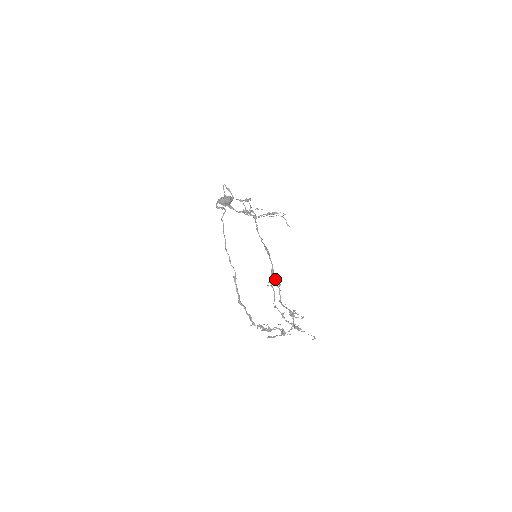
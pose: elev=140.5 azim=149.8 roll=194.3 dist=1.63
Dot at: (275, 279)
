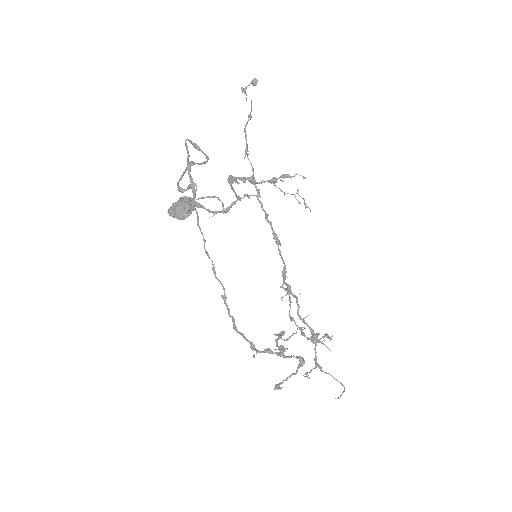
Dot at: (289, 285)
